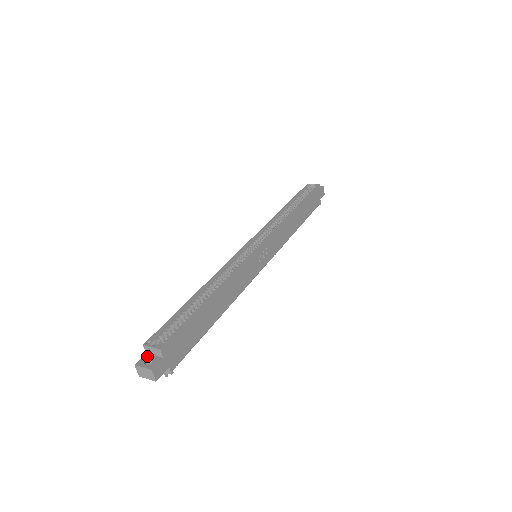
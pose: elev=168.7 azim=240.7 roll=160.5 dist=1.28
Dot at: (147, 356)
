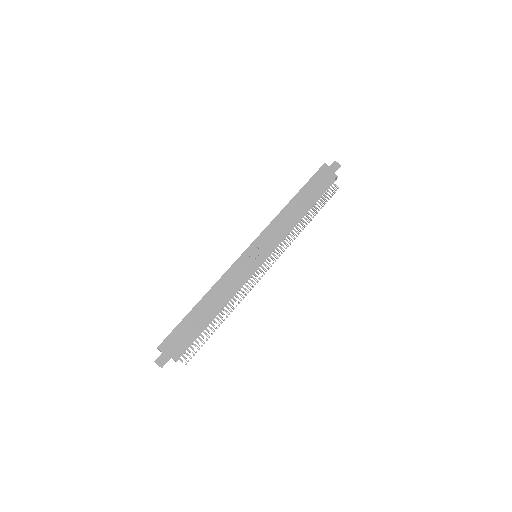
Dot at: occluded
